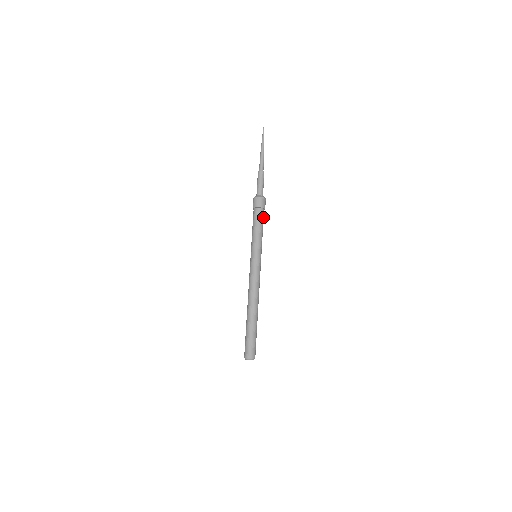
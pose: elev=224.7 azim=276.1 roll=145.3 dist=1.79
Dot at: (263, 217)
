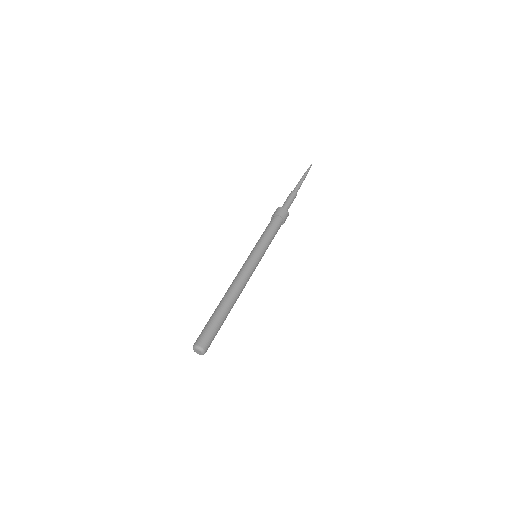
Dot at: (279, 227)
